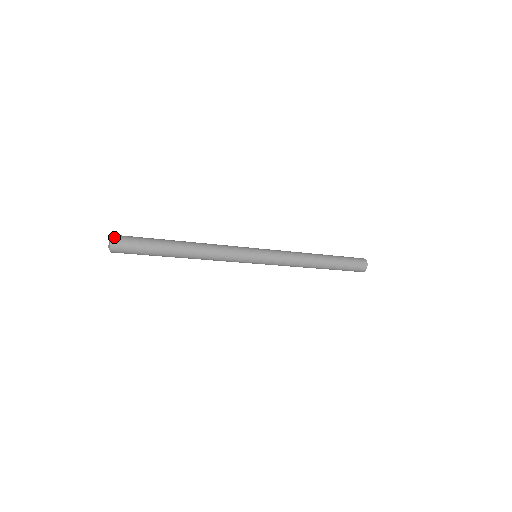
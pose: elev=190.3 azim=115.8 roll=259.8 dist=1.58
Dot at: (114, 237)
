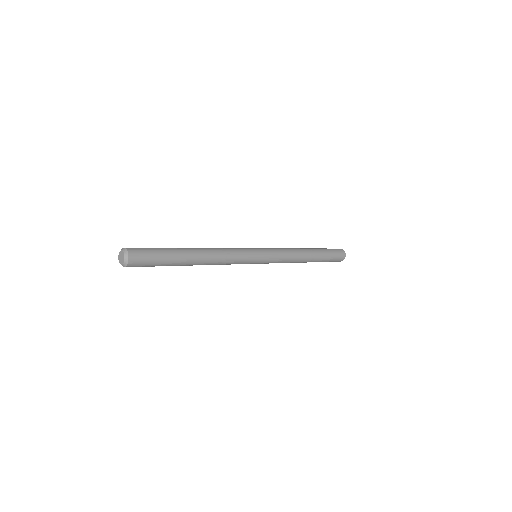
Dot at: (126, 248)
